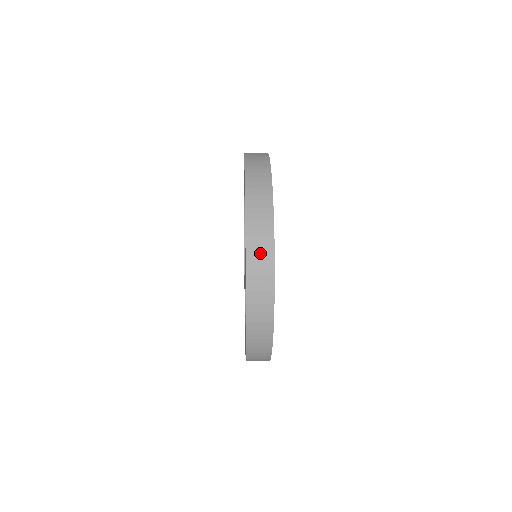
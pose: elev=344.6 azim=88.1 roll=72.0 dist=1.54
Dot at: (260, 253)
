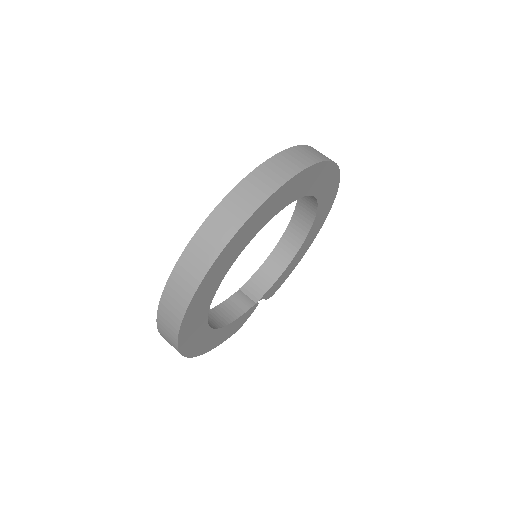
Dot at: (180, 288)
